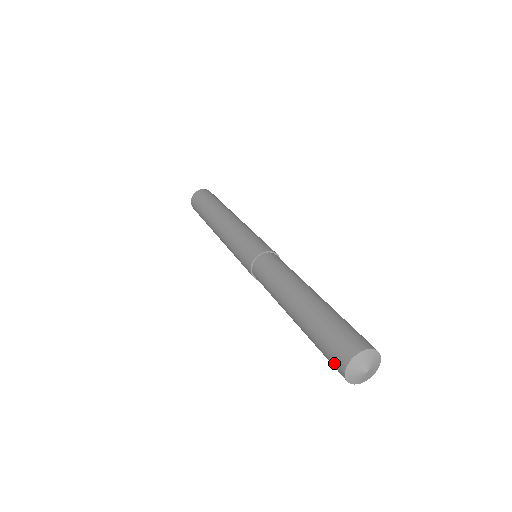
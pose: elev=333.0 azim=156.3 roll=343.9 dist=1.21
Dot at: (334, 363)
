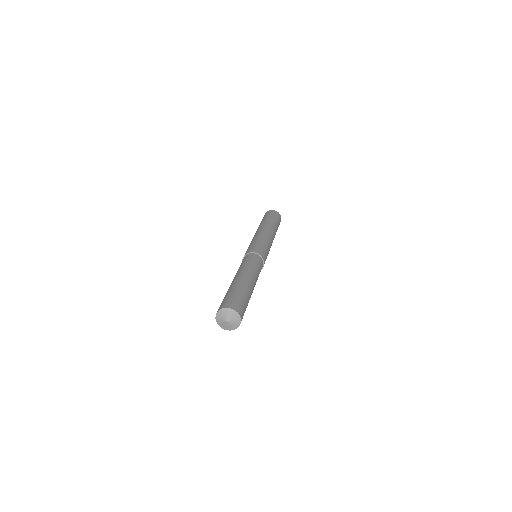
Dot at: (221, 305)
